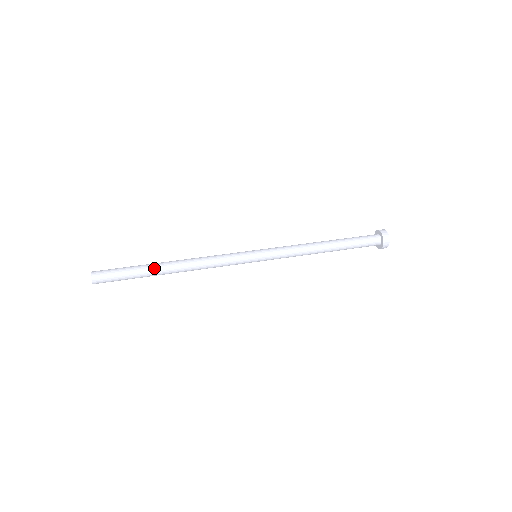
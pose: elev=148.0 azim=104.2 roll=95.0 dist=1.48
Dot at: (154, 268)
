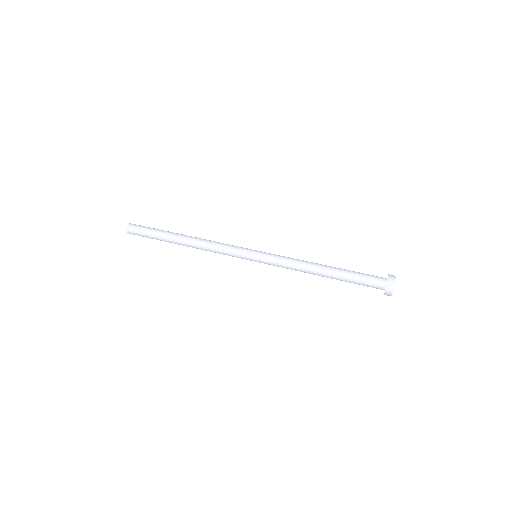
Dot at: (170, 236)
